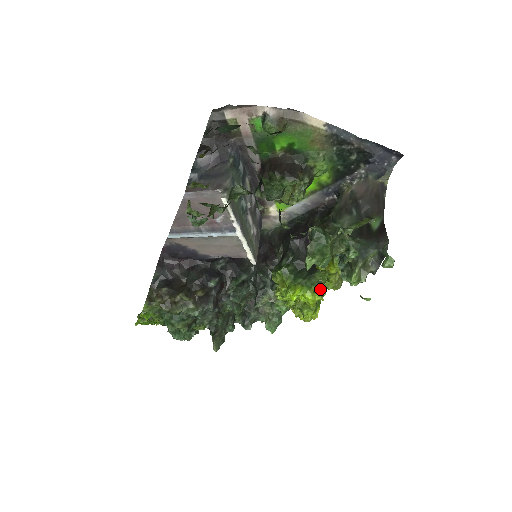
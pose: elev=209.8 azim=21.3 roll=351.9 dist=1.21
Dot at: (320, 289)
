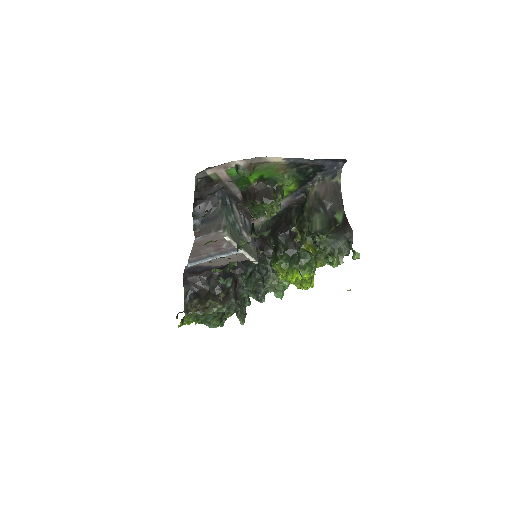
Dot at: occluded
